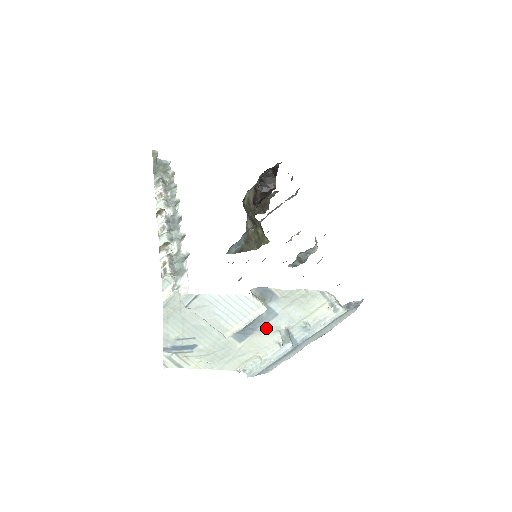
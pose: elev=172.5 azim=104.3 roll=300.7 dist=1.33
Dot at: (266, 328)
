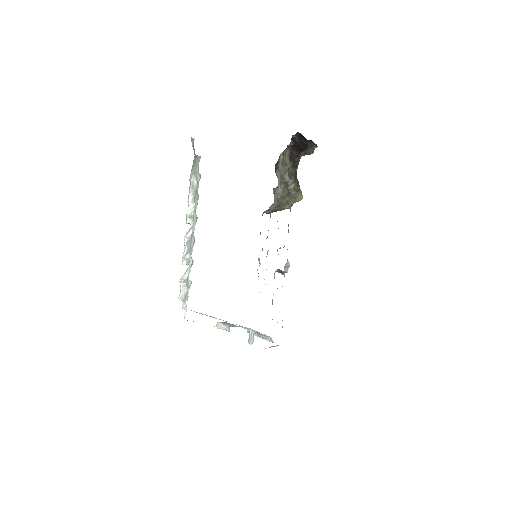
Dot at: occluded
